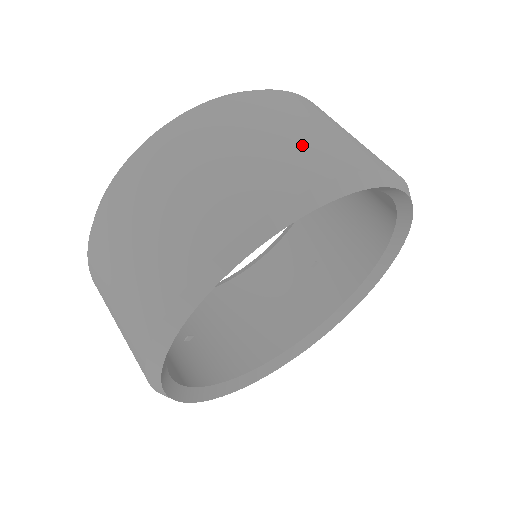
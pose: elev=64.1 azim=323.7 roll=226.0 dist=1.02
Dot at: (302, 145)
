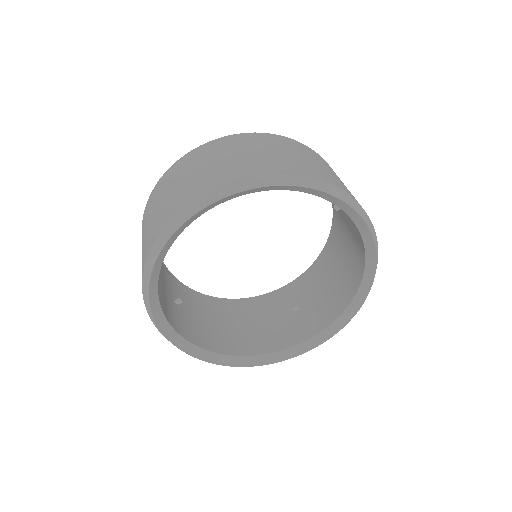
Dot at: (314, 166)
